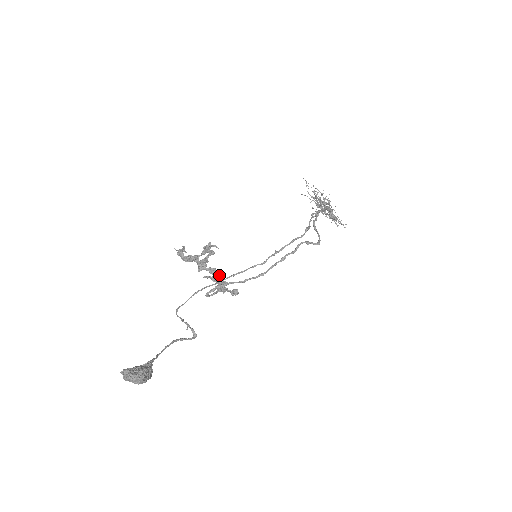
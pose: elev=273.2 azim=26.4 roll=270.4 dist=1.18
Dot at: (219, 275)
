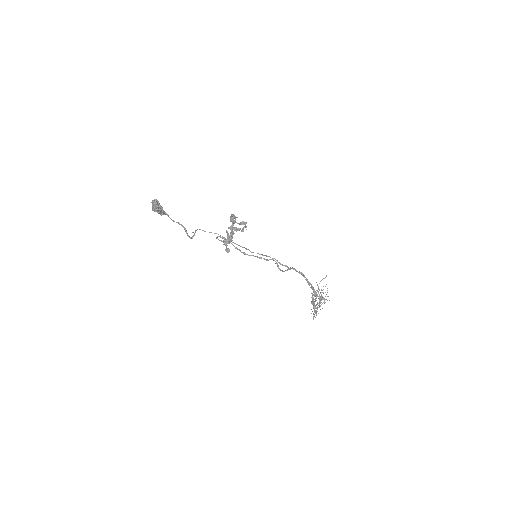
Dot at: (232, 236)
